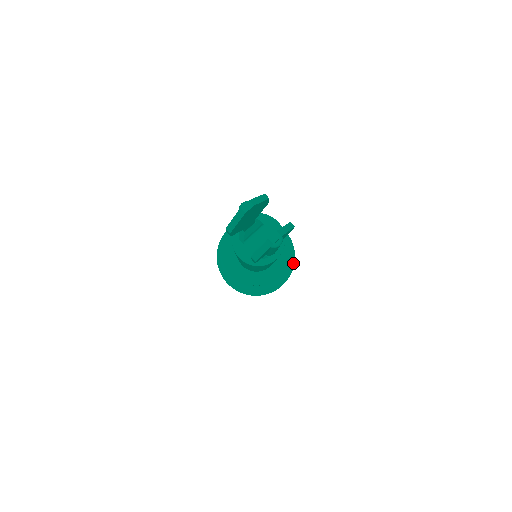
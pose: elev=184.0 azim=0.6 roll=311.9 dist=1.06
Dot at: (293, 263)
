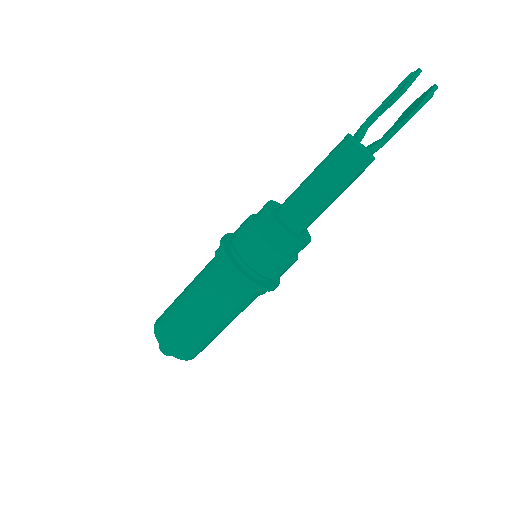
Dot at: occluded
